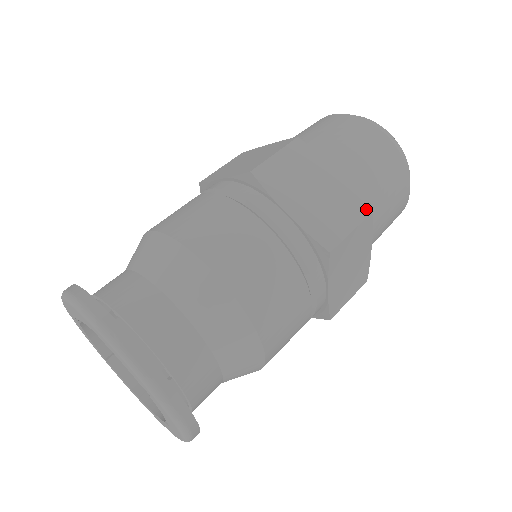
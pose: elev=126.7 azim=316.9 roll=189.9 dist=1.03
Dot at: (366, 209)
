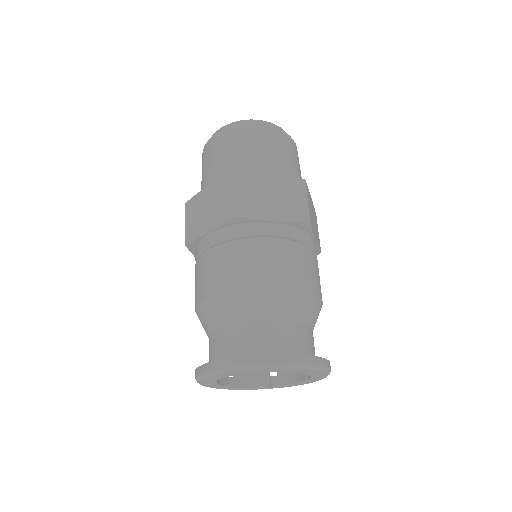
Dot at: (301, 181)
